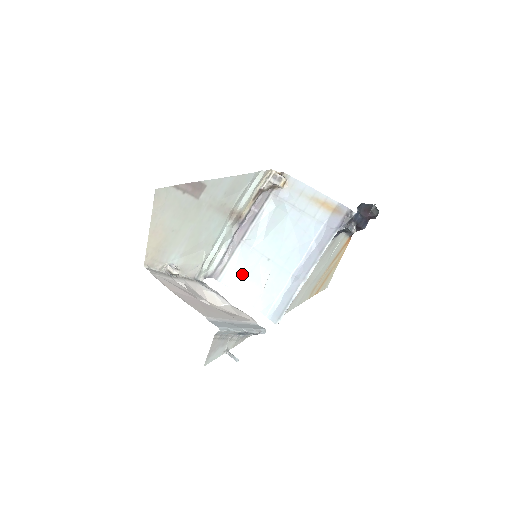
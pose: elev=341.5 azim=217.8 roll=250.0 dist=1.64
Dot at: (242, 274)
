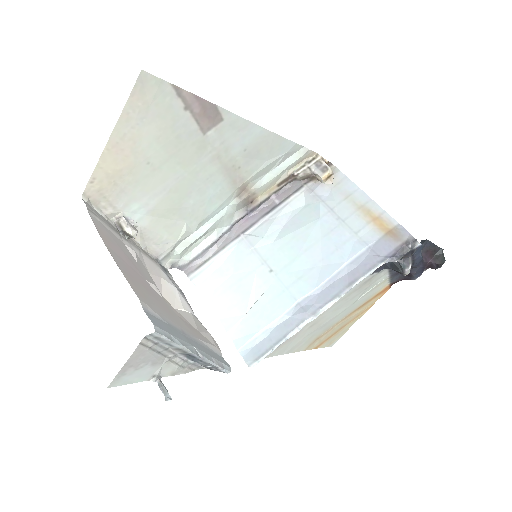
Dot at: (226, 279)
